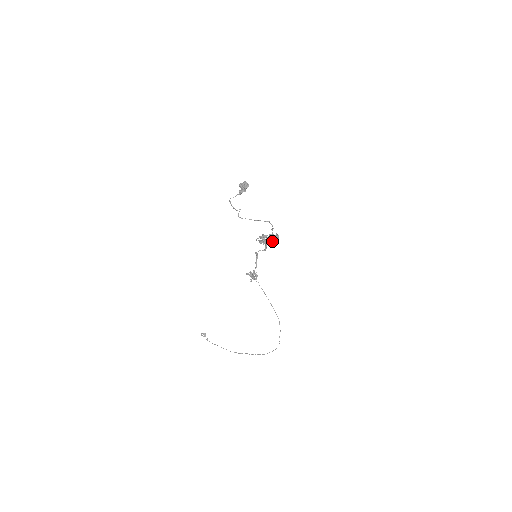
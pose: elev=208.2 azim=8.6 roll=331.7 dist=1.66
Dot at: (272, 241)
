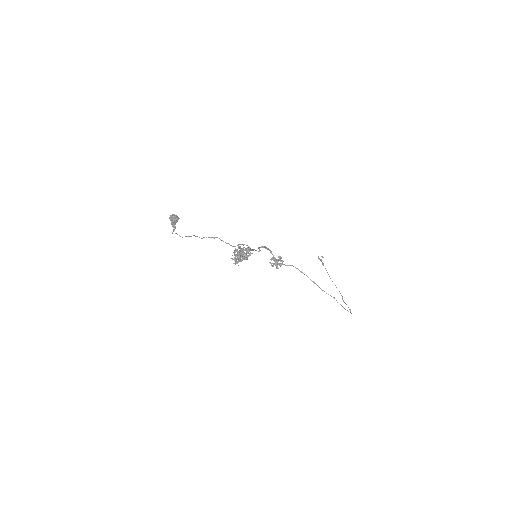
Dot at: (244, 259)
